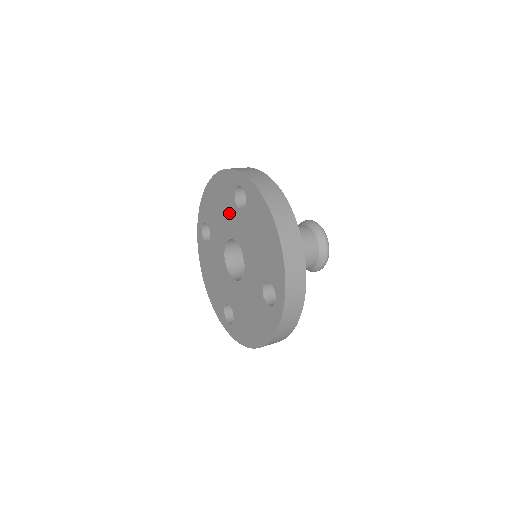
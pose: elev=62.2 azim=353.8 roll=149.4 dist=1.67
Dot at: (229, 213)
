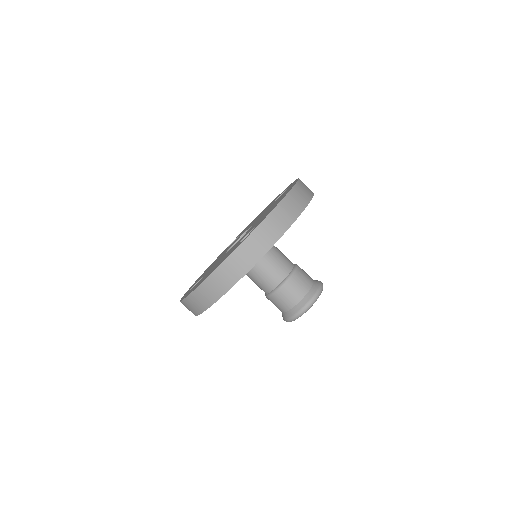
Dot at: occluded
